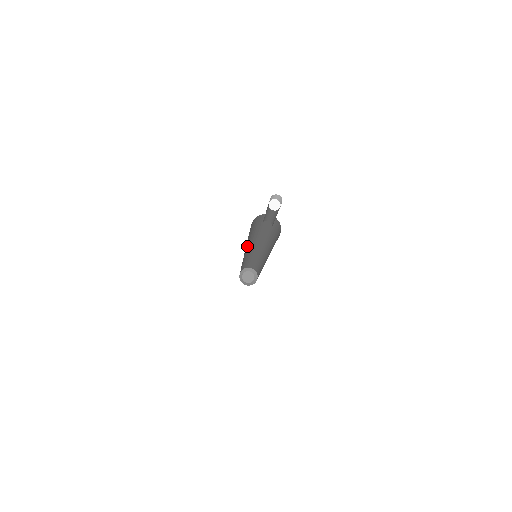
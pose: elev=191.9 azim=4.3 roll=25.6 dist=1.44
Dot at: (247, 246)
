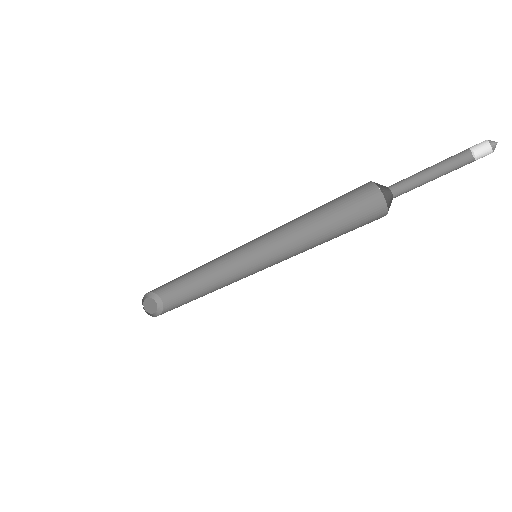
Dot at: (263, 237)
